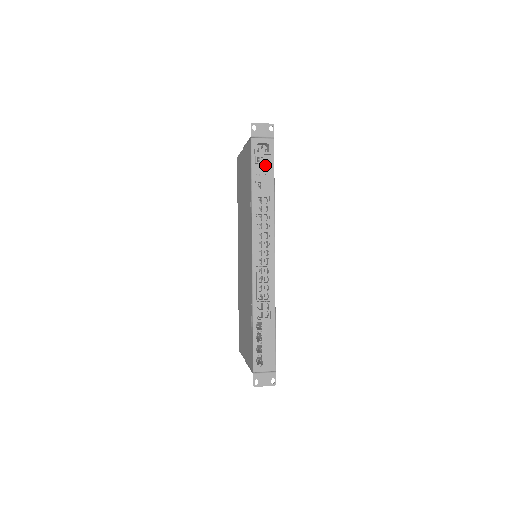
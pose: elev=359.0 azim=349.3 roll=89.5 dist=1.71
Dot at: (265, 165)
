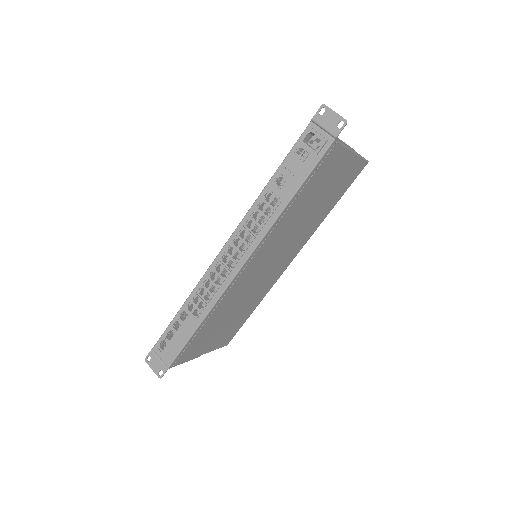
Dot at: (302, 163)
